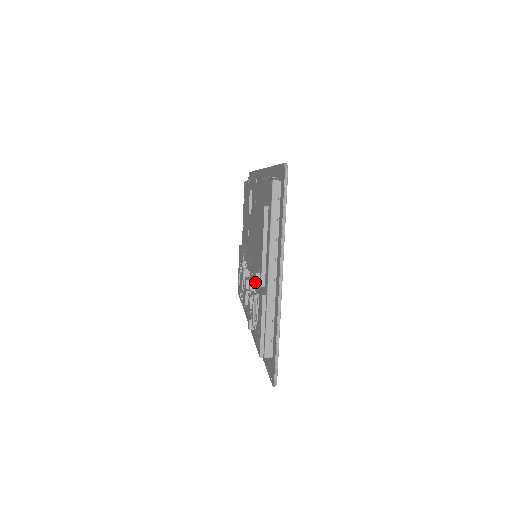
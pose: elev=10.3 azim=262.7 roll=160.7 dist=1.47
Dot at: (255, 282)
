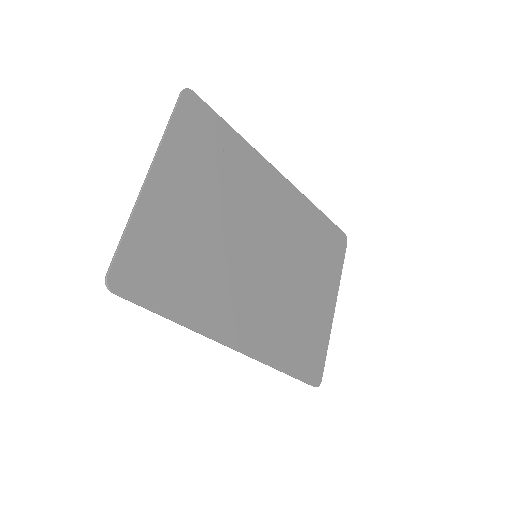
Dot at: occluded
